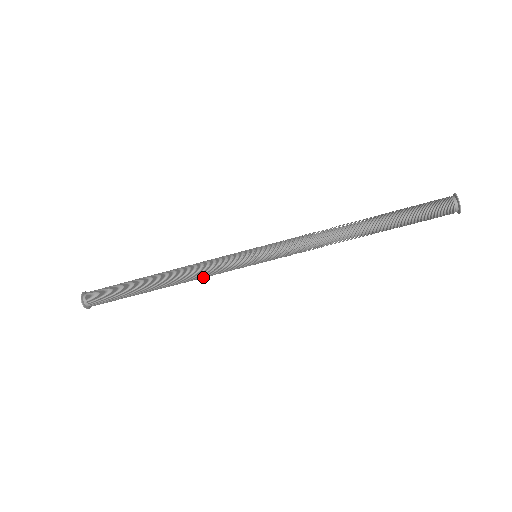
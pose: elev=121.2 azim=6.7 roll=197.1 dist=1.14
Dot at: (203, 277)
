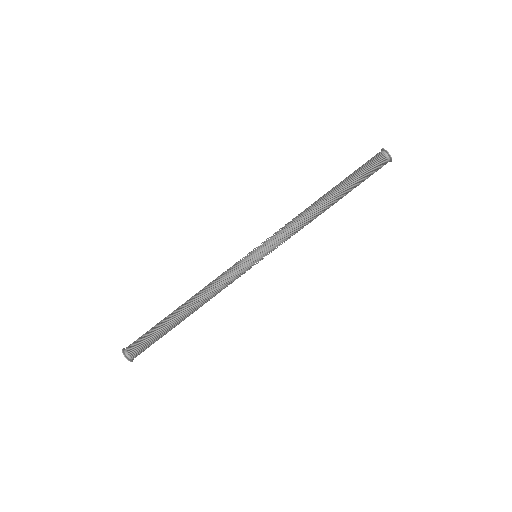
Dot at: occluded
